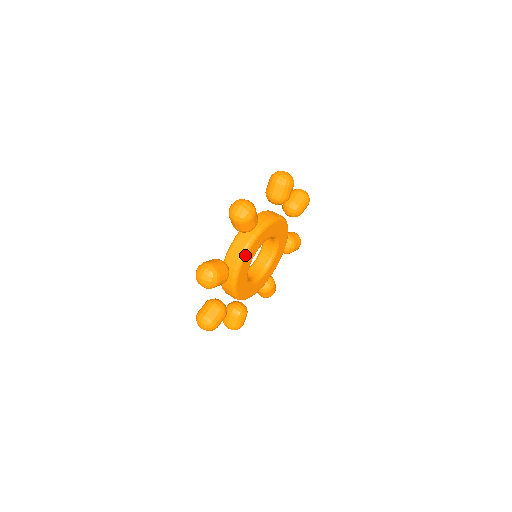
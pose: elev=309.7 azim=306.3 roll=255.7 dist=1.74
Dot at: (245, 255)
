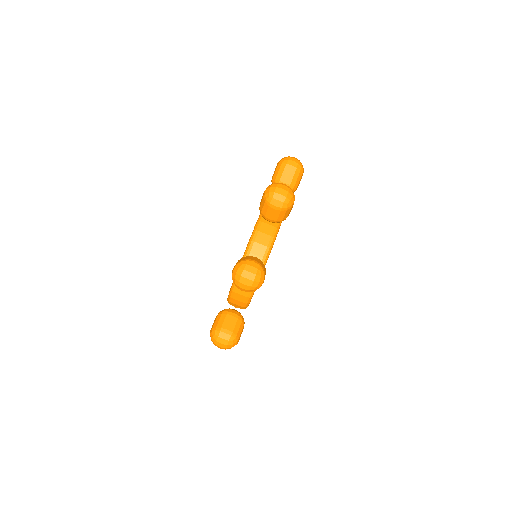
Dot at: occluded
